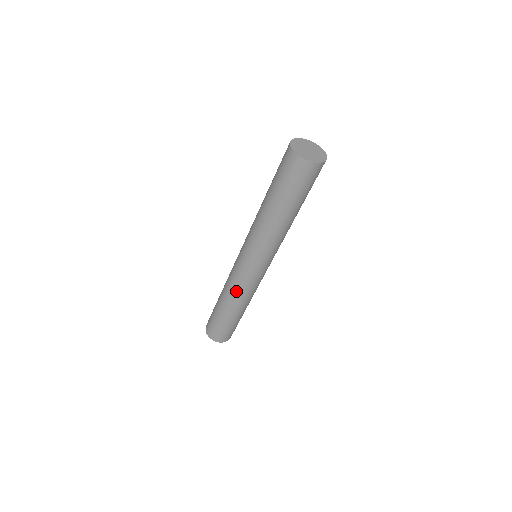
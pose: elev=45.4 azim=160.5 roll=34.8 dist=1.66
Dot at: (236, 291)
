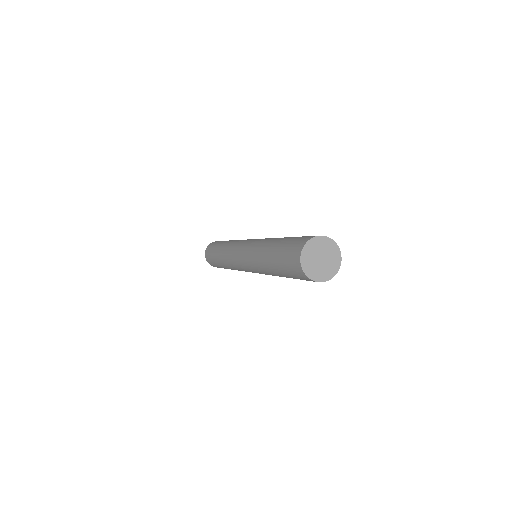
Dot at: (228, 260)
